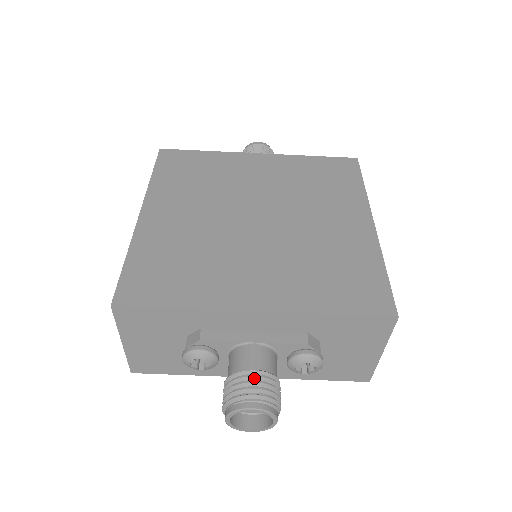
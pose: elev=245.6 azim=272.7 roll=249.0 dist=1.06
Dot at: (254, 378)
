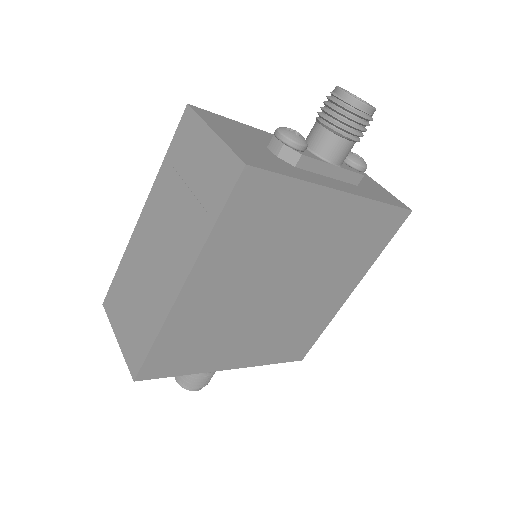
Dot at: (206, 379)
